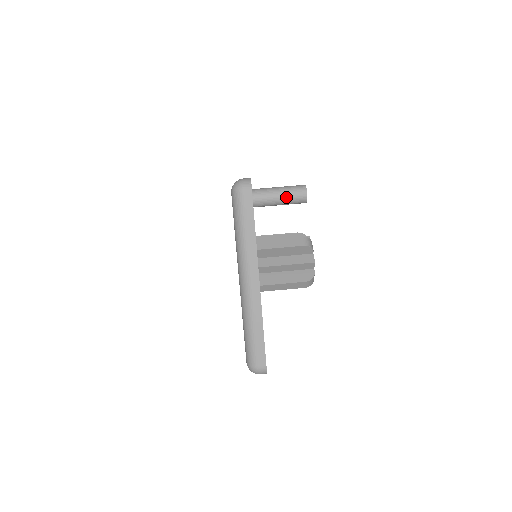
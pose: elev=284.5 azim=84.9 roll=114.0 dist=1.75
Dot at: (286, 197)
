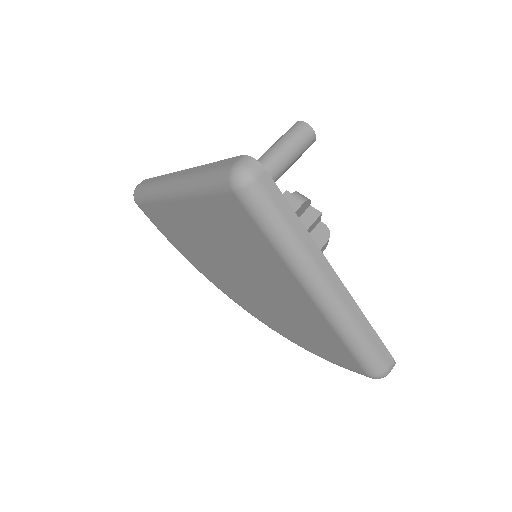
Dot at: (295, 151)
